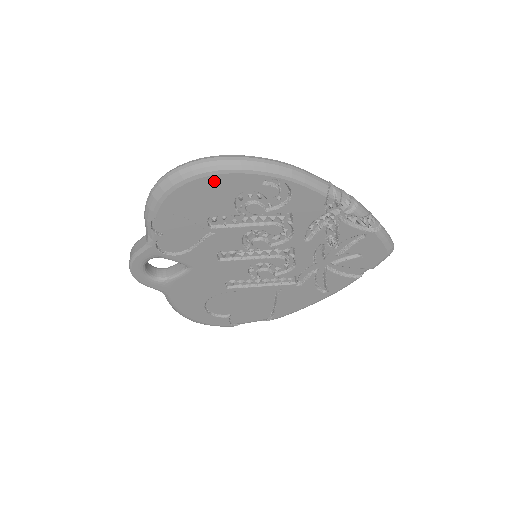
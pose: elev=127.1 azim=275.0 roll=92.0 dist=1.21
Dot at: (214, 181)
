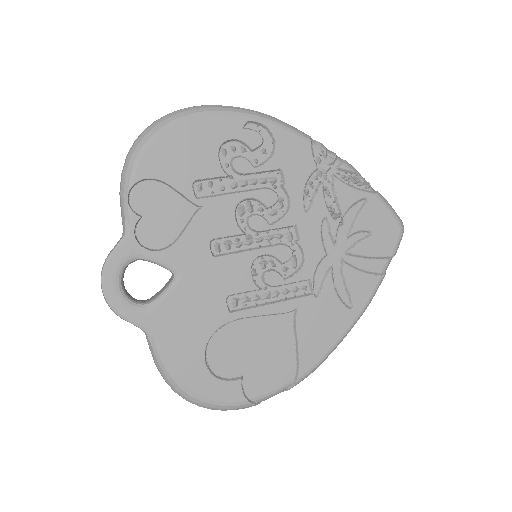
Dot at: (193, 127)
